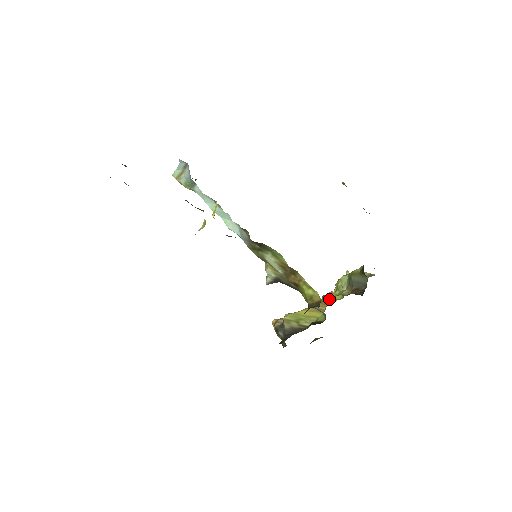
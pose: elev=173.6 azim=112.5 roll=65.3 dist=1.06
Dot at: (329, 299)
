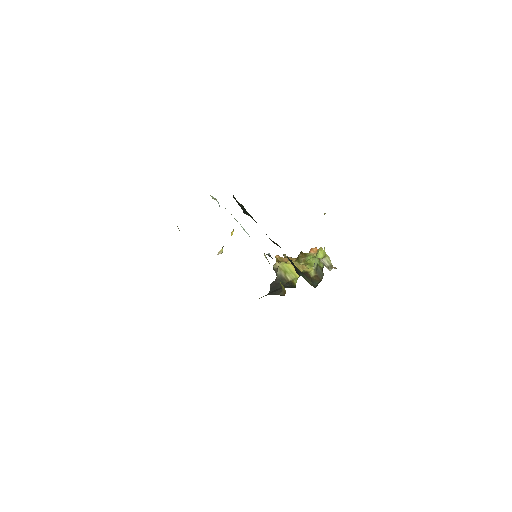
Dot at: (309, 261)
